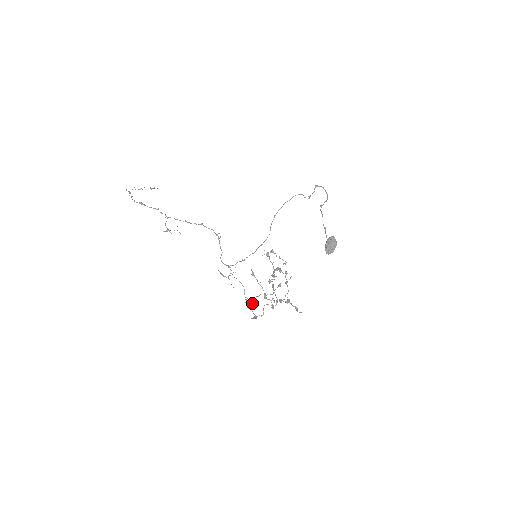
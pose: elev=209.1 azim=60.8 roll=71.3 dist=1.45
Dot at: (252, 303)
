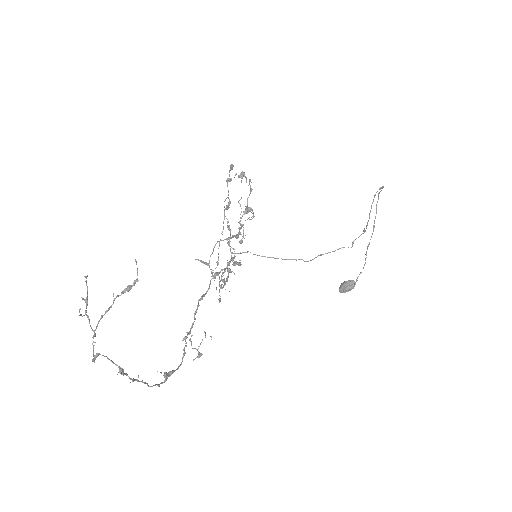
Dot at: occluded
